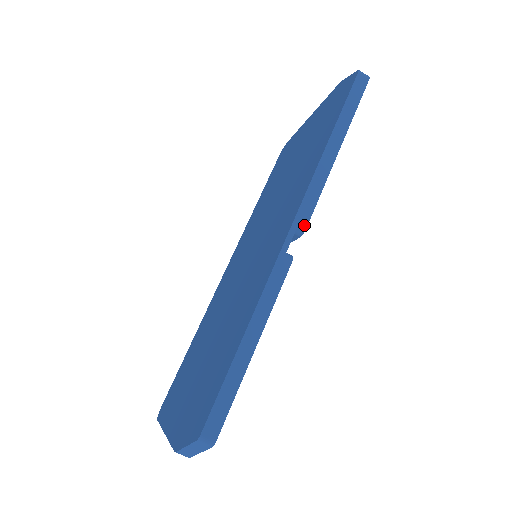
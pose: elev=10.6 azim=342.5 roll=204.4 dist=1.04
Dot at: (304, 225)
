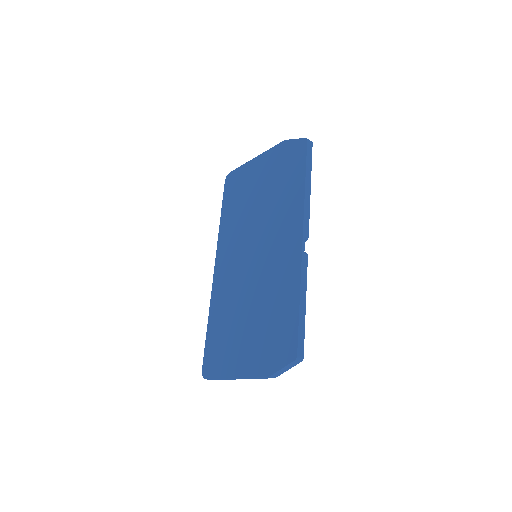
Dot at: (307, 234)
